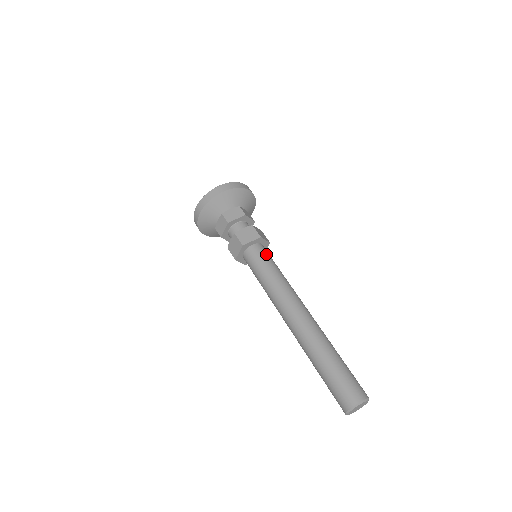
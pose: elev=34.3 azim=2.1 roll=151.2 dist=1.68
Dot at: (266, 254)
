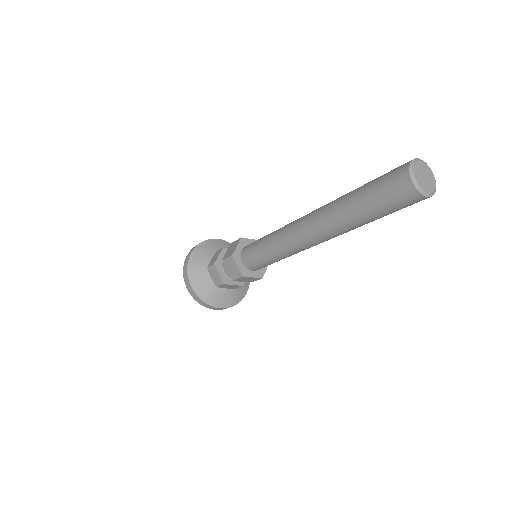
Dot at: occluded
